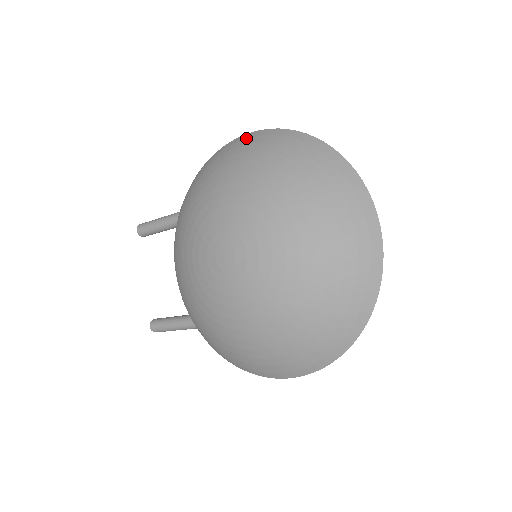
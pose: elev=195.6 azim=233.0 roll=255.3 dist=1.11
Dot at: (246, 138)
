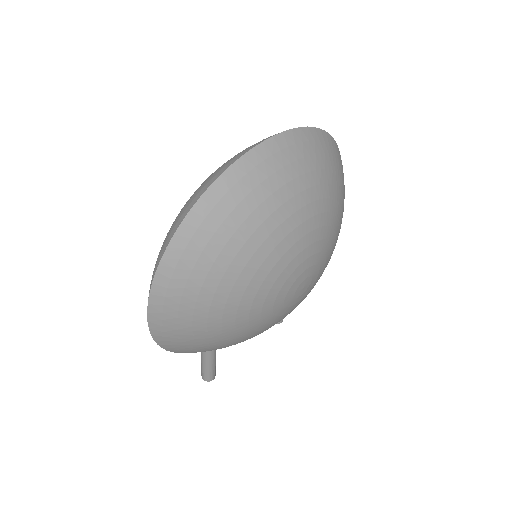
Dot at: occluded
